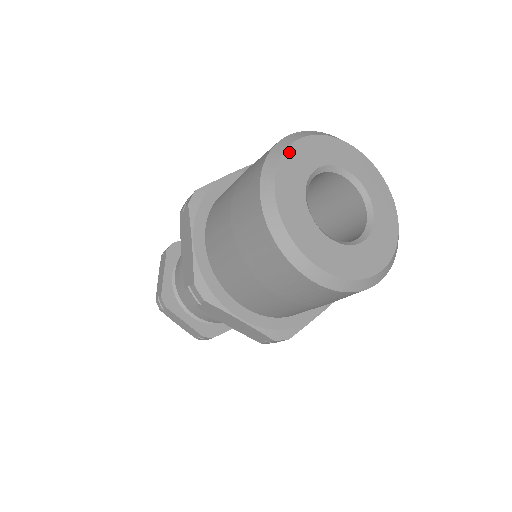
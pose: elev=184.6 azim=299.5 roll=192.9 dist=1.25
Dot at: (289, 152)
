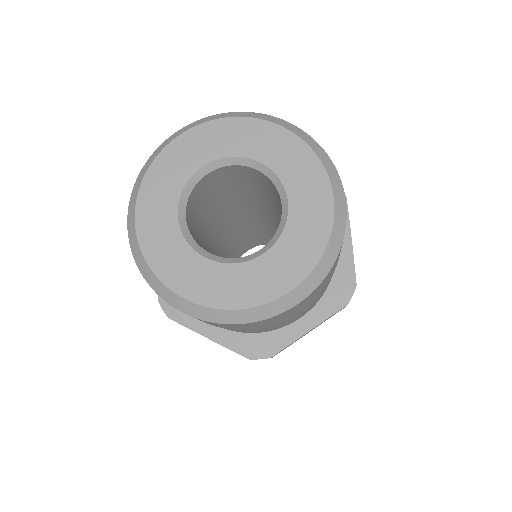
Dot at: (162, 157)
